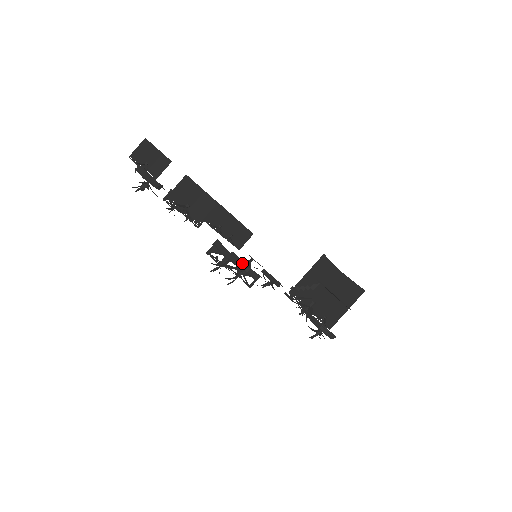
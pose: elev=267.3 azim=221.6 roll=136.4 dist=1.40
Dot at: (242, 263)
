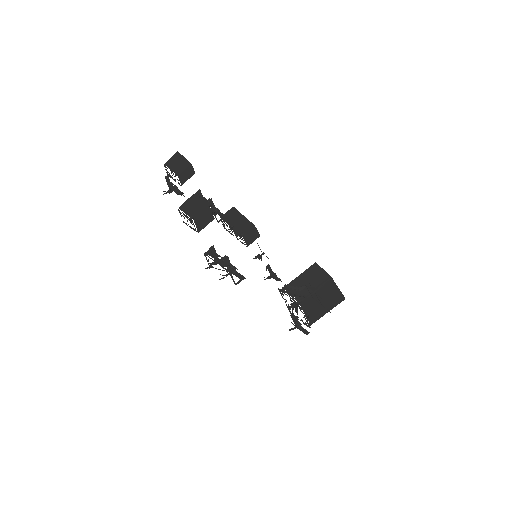
Dot at: (229, 266)
